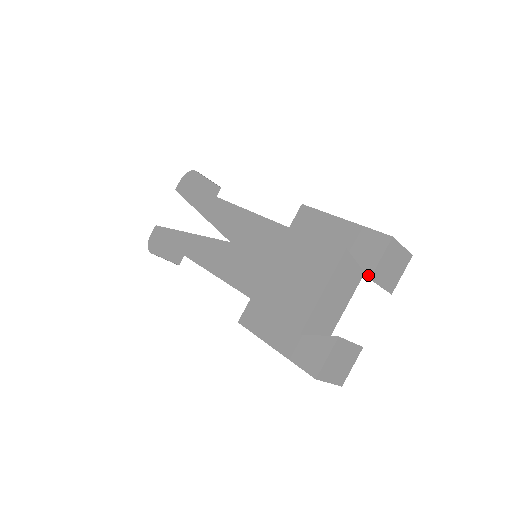
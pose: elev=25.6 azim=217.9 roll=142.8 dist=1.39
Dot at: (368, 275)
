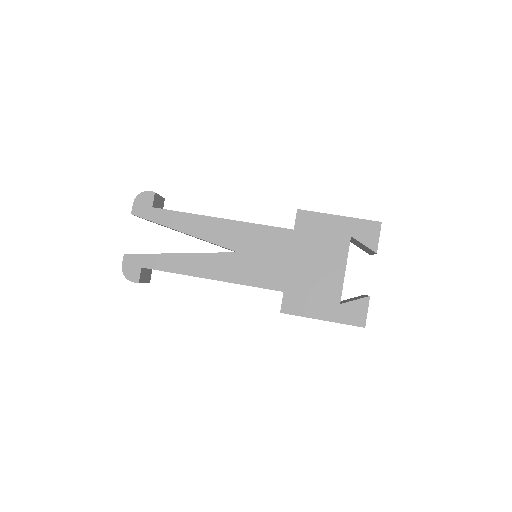
Dot at: (375, 251)
